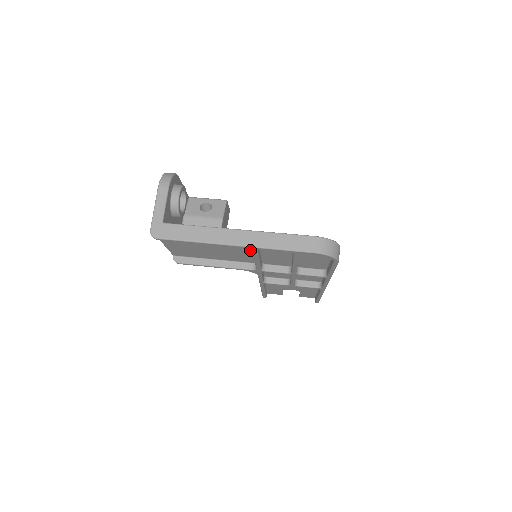
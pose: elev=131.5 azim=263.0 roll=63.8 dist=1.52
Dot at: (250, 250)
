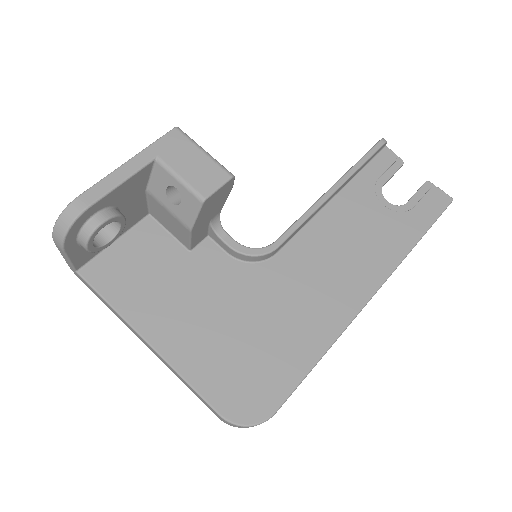
Dot at: occluded
